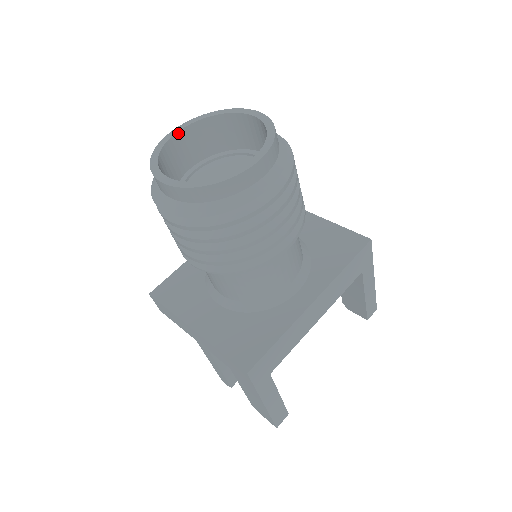
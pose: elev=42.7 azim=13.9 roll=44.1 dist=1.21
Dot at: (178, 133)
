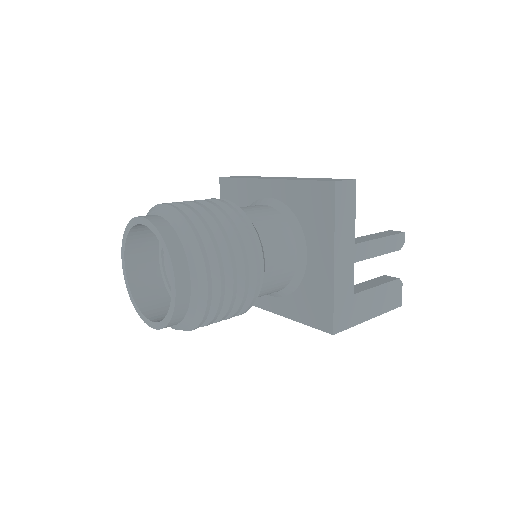
Dot at: (143, 224)
